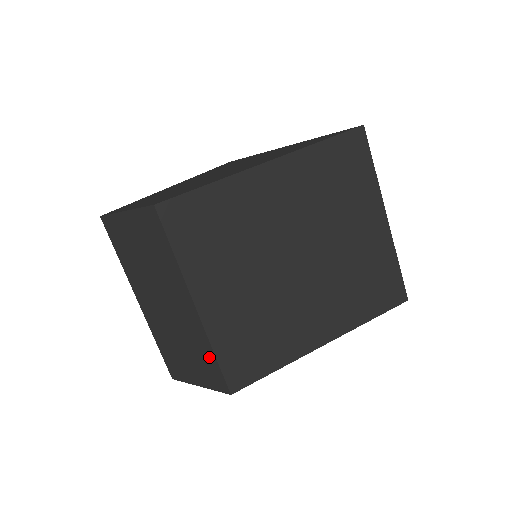
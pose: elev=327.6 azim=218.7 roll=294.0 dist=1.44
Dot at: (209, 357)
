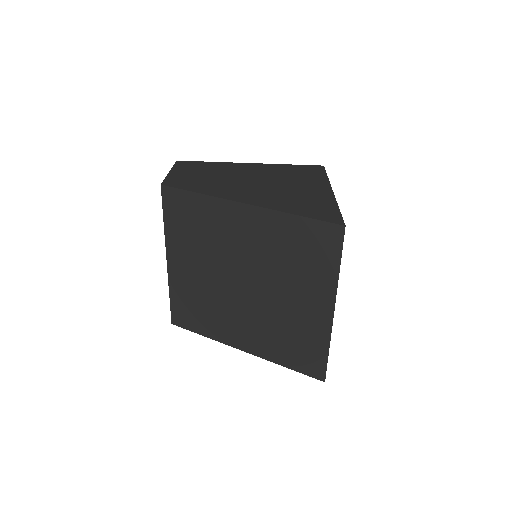
Dot at: occluded
